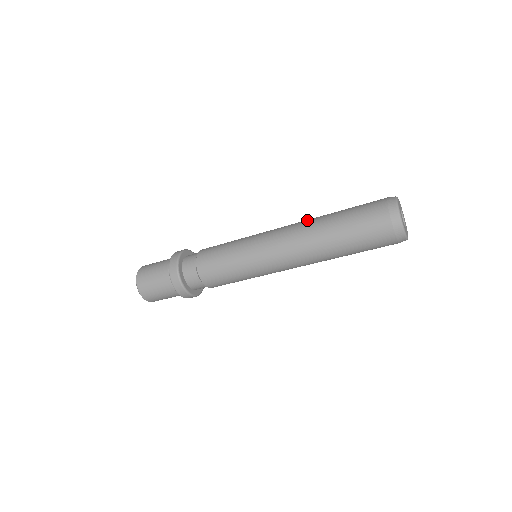
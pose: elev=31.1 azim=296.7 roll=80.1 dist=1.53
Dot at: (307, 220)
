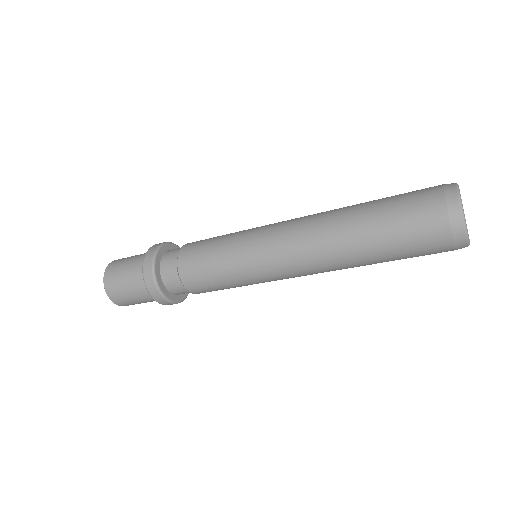
Dot at: occluded
